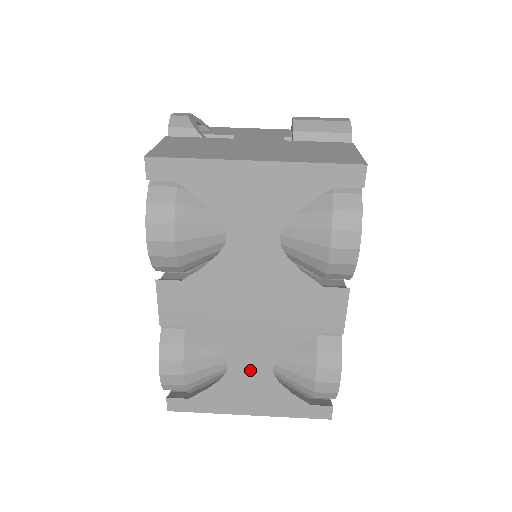
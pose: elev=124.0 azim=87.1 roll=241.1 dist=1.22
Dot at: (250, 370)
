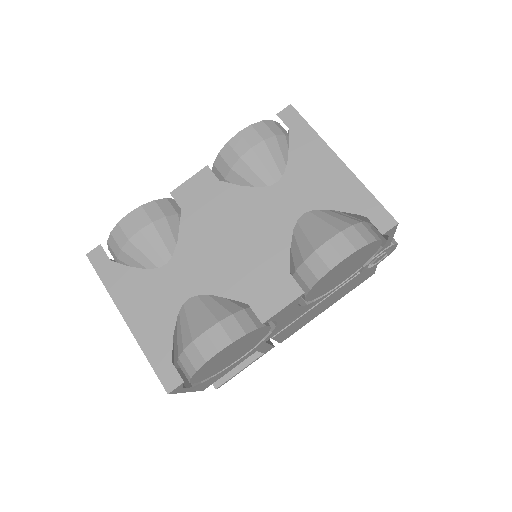
Dot at: (174, 284)
